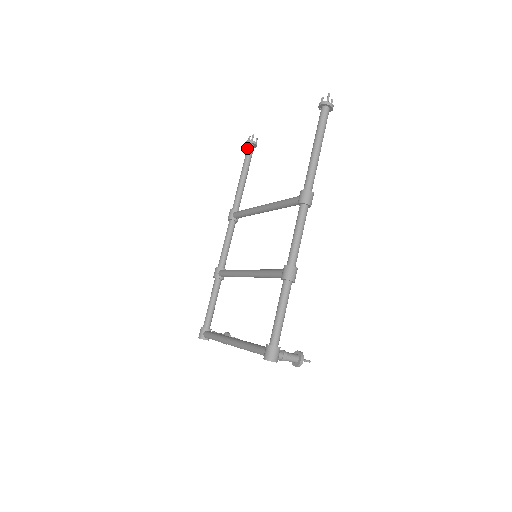
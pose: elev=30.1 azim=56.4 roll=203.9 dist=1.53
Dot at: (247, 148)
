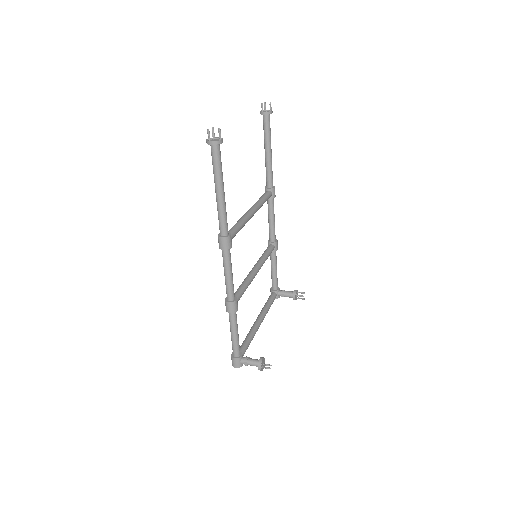
Dot at: (263, 119)
